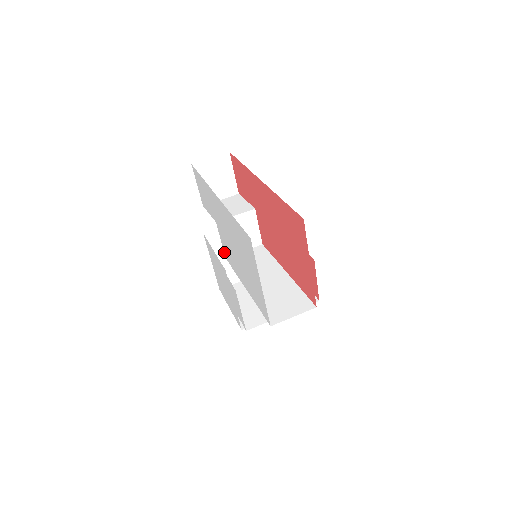
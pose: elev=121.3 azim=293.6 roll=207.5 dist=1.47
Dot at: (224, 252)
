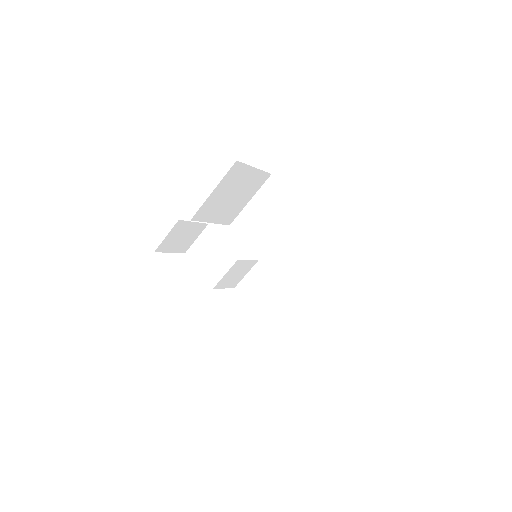
Dot at: occluded
